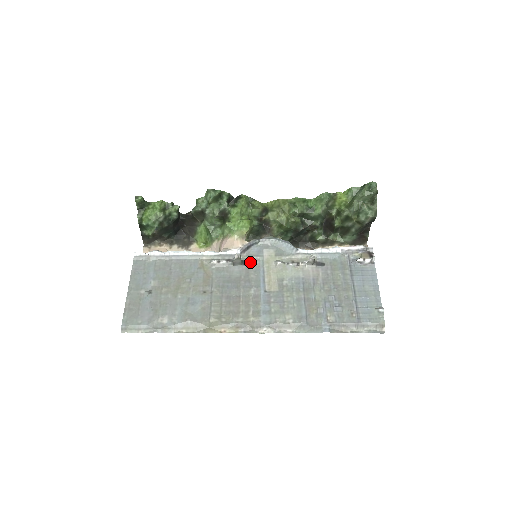
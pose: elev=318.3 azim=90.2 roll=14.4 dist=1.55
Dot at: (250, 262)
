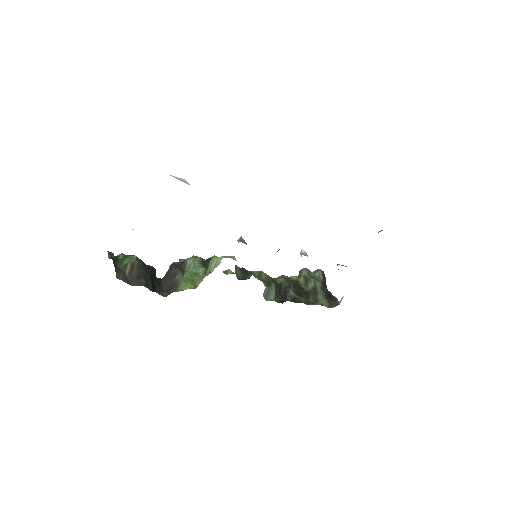
Dot at: occluded
